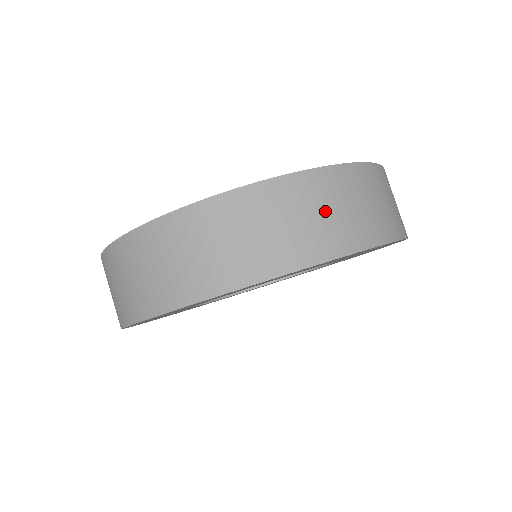
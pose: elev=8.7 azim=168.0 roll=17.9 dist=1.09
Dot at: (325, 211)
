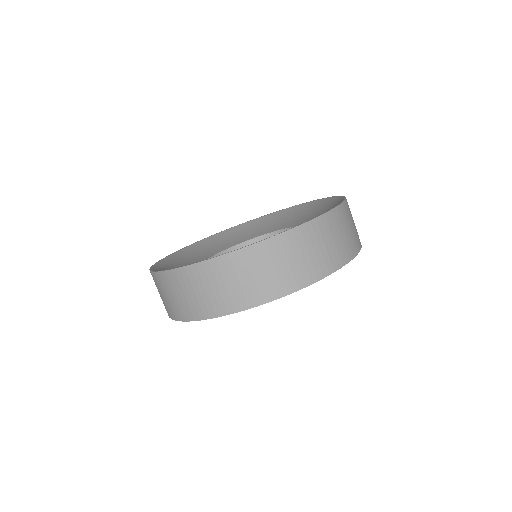
Dot at: (259, 273)
